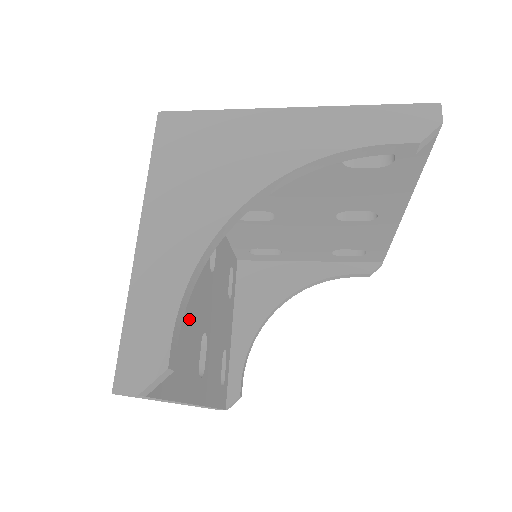
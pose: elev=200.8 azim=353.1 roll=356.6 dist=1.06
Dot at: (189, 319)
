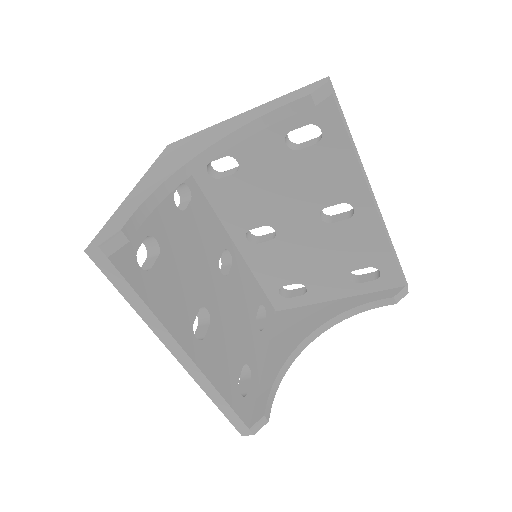
Dot at: (180, 272)
